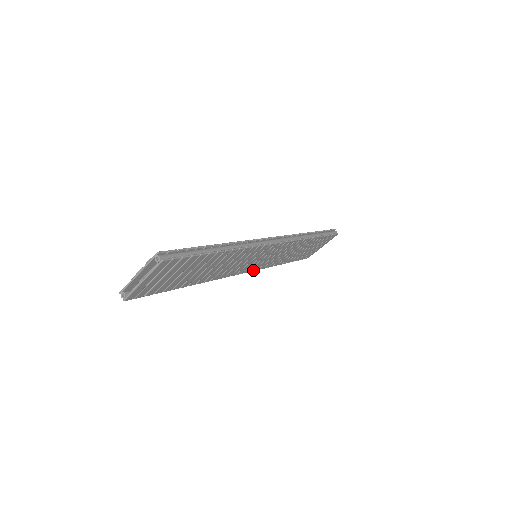
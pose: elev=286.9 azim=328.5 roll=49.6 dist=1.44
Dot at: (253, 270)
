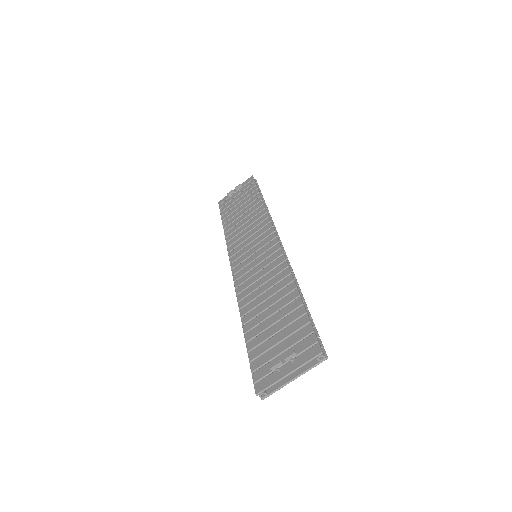
Dot at: occluded
